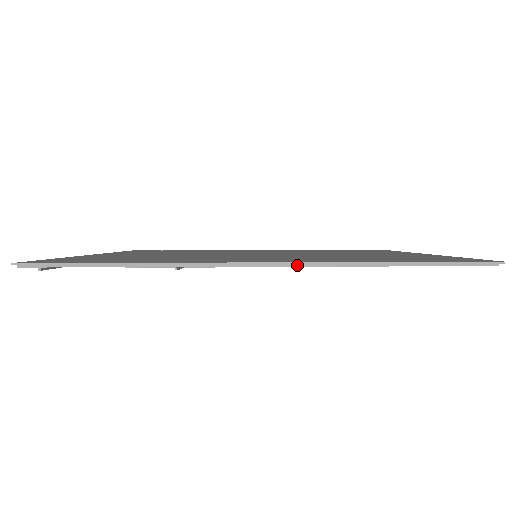
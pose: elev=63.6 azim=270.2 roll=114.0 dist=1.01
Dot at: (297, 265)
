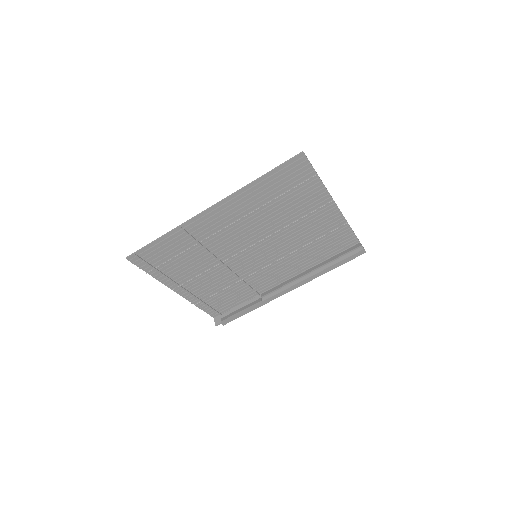
Dot at: (226, 203)
